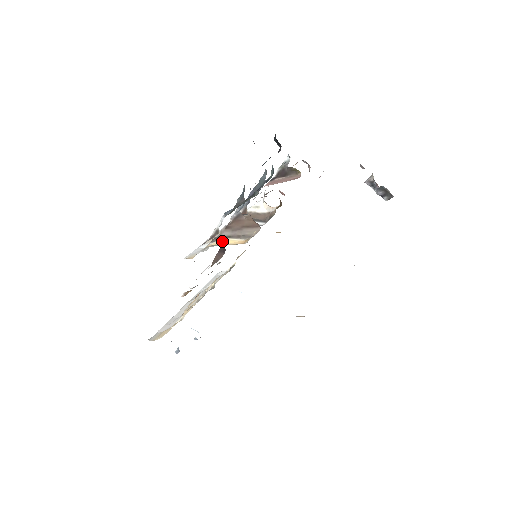
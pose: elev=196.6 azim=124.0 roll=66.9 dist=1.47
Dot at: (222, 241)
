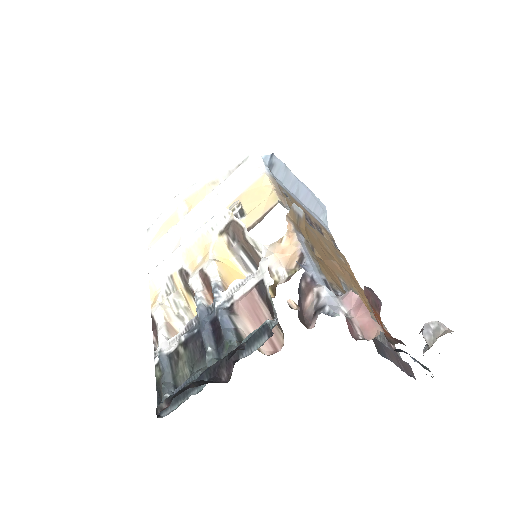
Dot at: (187, 295)
